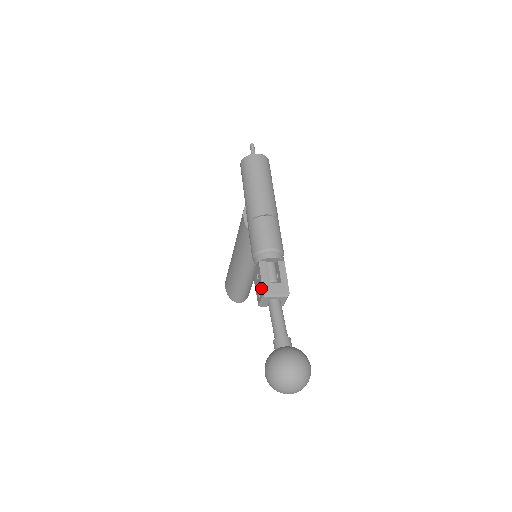
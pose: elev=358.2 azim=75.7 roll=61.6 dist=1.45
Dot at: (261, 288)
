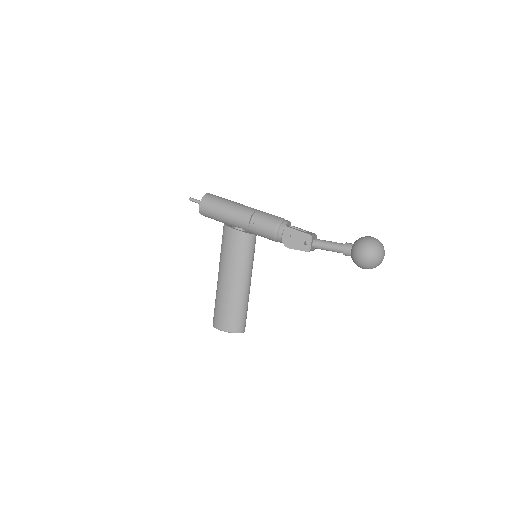
Dot at: (304, 235)
